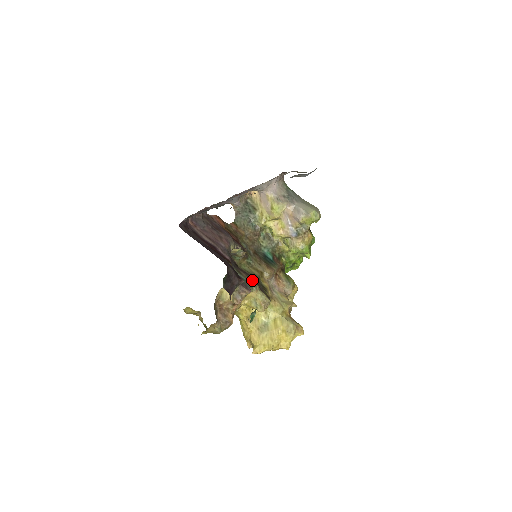
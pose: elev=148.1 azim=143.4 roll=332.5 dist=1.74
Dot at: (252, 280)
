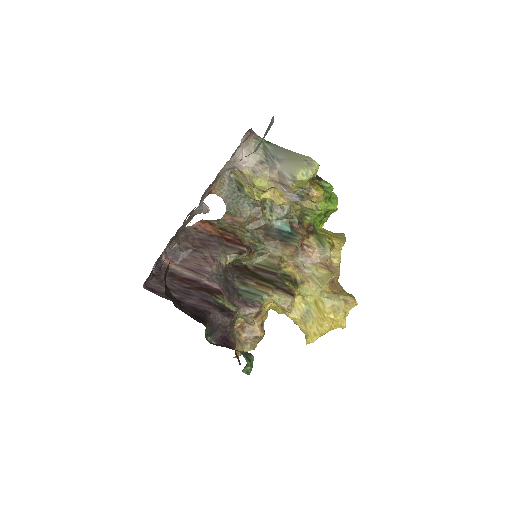
Dot at: (263, 285)
